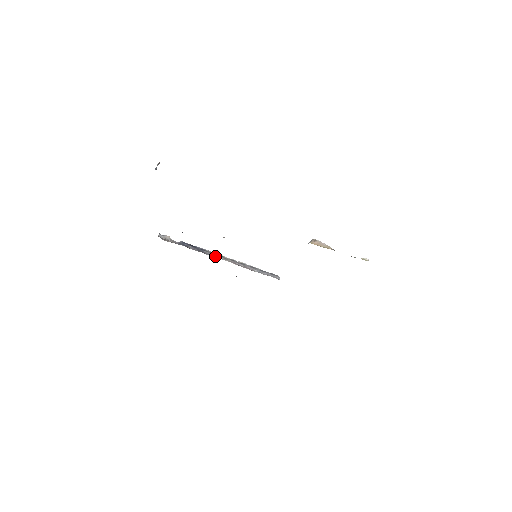
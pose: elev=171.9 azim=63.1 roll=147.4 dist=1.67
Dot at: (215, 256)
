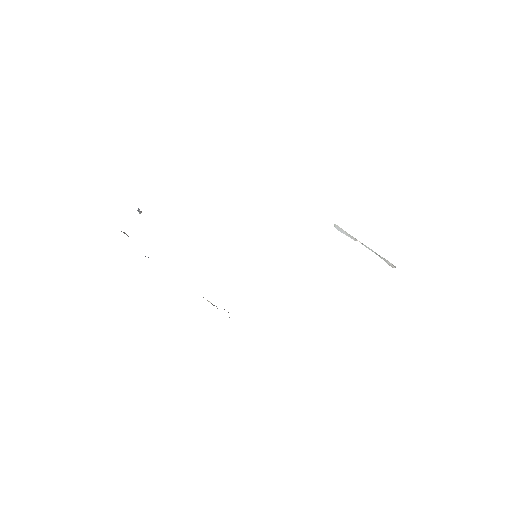
Dot at: occluded
